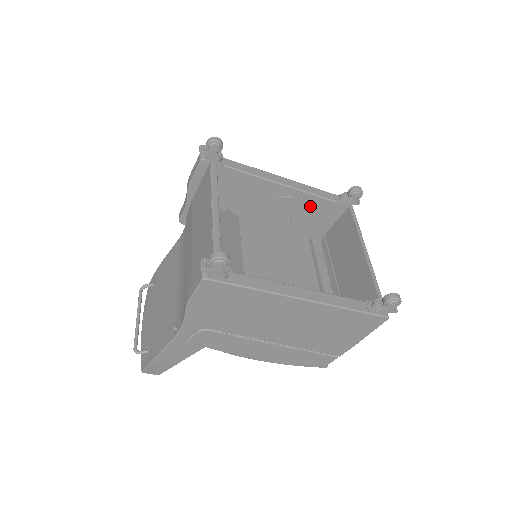
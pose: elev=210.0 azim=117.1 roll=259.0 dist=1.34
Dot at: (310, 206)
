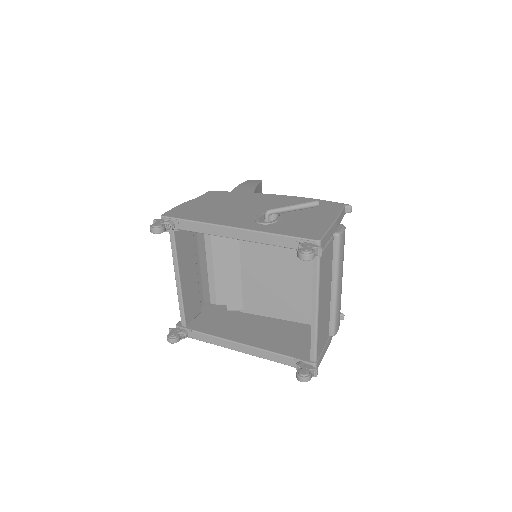
Dot at: occluded
